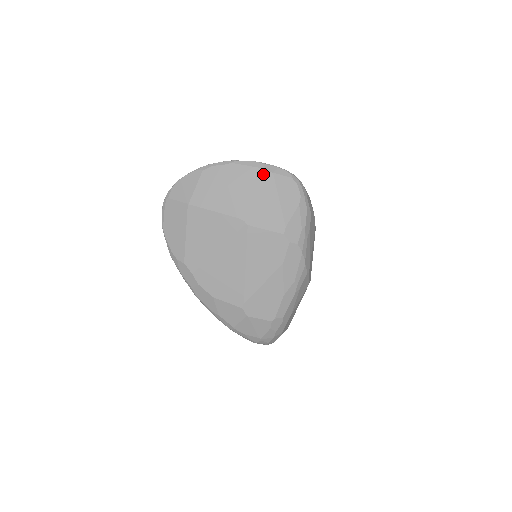
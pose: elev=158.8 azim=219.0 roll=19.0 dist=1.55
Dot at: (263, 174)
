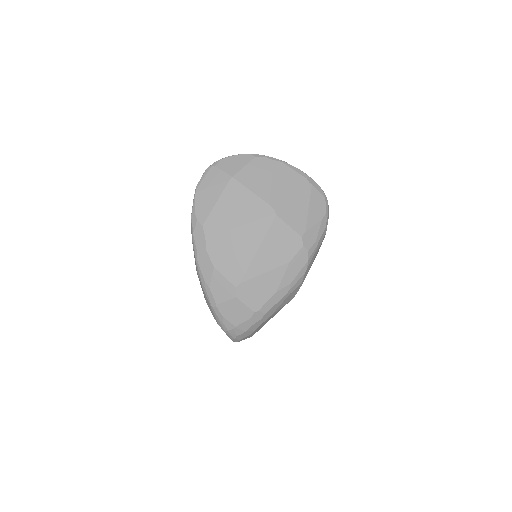
Dot at: (304, 182)
